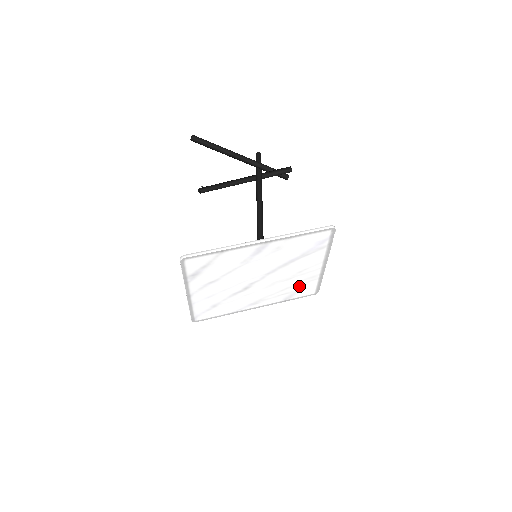
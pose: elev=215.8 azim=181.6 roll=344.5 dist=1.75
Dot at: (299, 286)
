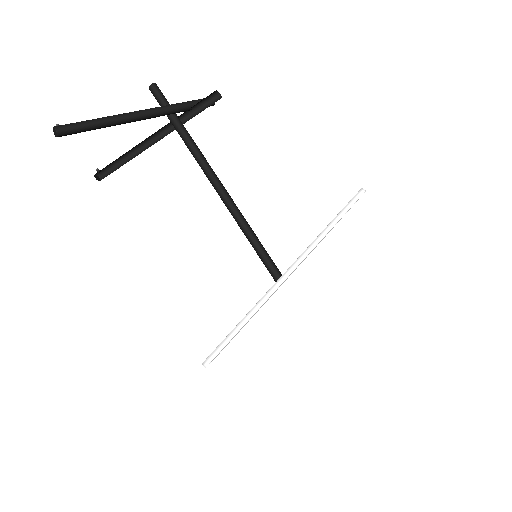
Dot at: occluded
